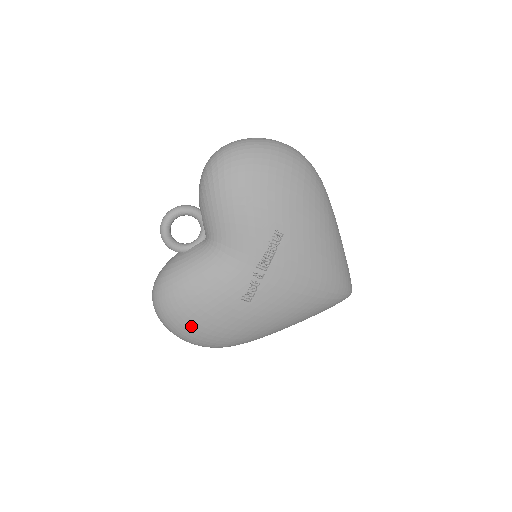
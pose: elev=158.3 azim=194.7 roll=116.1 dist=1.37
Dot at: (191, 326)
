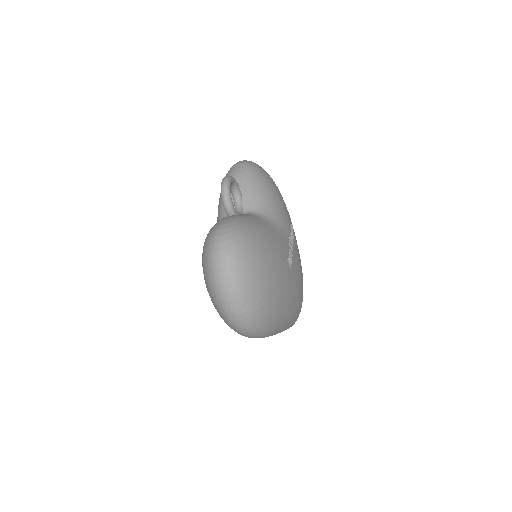
Dot at: (262, 273)
